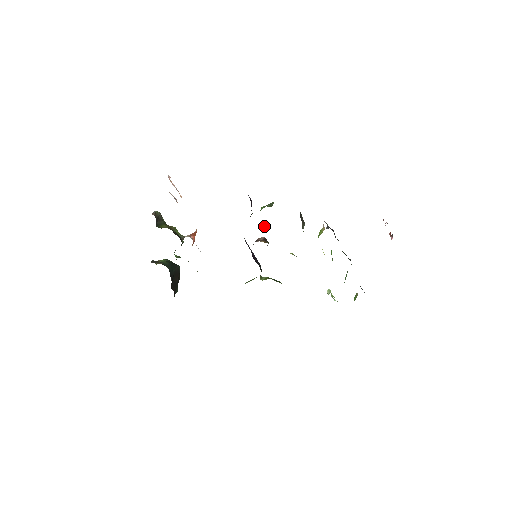
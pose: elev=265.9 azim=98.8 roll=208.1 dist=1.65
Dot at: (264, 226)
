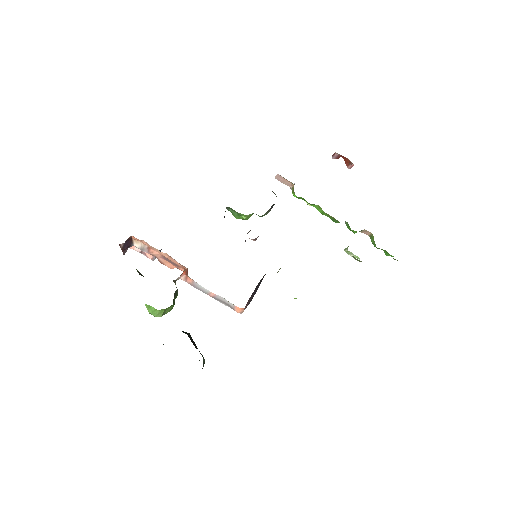
Dot at: (242, 217)
